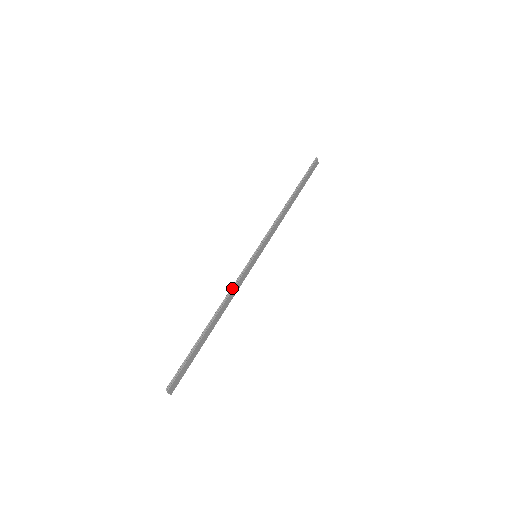
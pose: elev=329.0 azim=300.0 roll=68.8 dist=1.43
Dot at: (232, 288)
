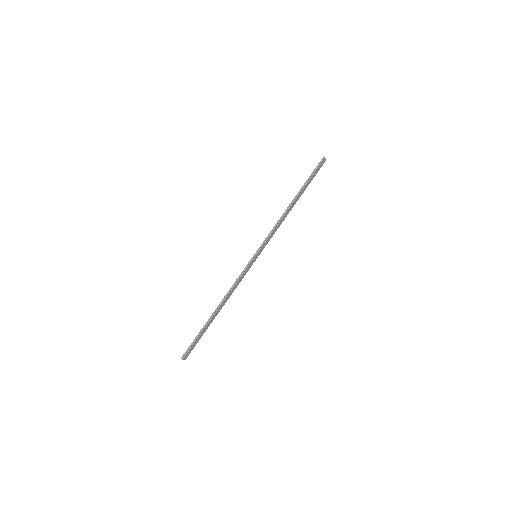
Dot at: (233, 285)
